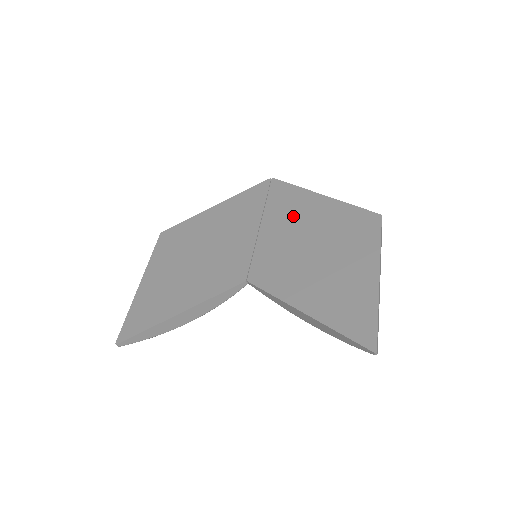
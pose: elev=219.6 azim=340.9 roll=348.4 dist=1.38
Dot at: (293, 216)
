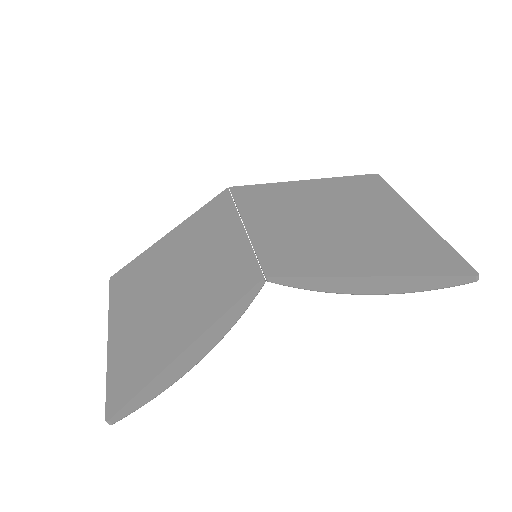
Dot at: (279, 206)
